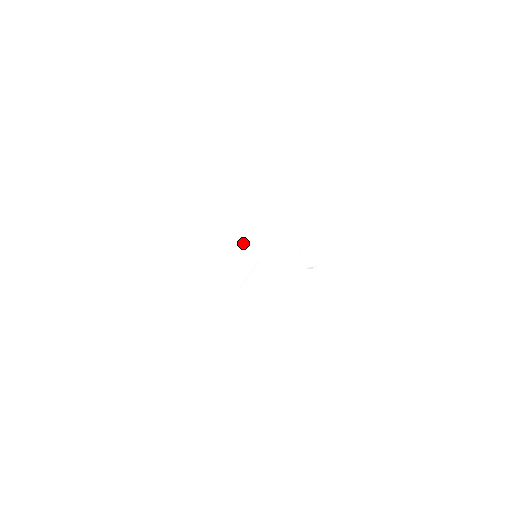
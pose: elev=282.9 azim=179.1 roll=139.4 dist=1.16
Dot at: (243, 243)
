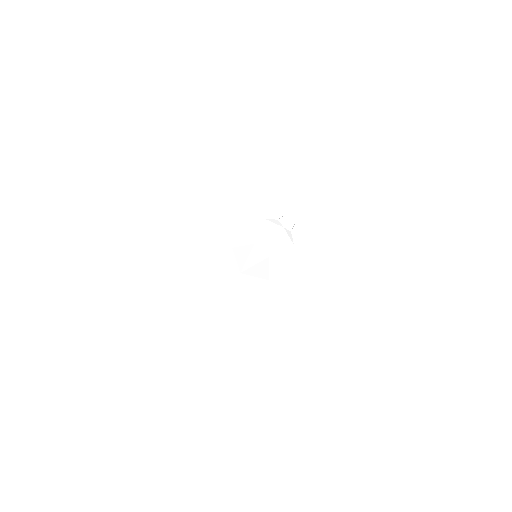
Dot at: (251, 257)
